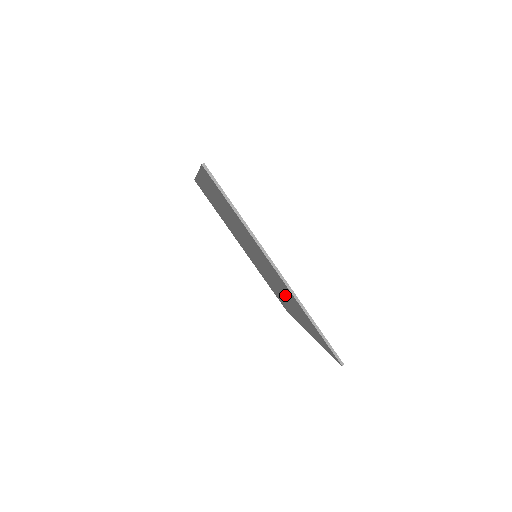
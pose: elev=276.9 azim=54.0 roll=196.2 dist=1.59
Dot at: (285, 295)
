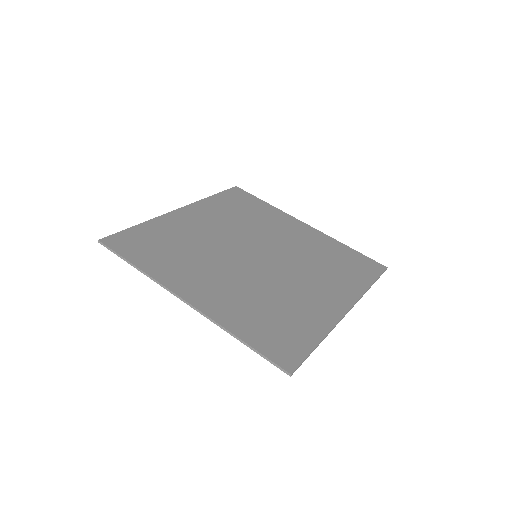
Dot at: (271, 294)
